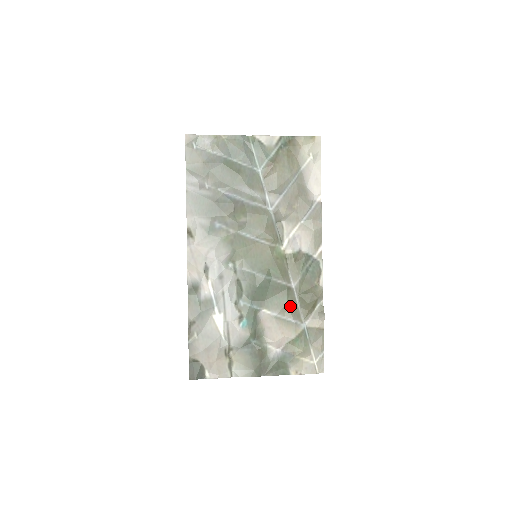
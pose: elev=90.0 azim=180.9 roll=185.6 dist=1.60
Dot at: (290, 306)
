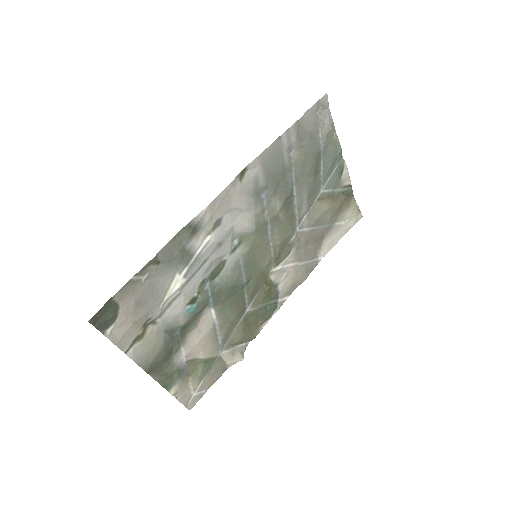
Dot at: (230, 326)
